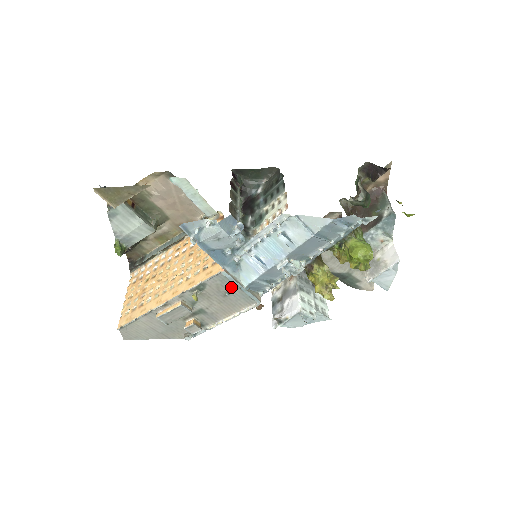
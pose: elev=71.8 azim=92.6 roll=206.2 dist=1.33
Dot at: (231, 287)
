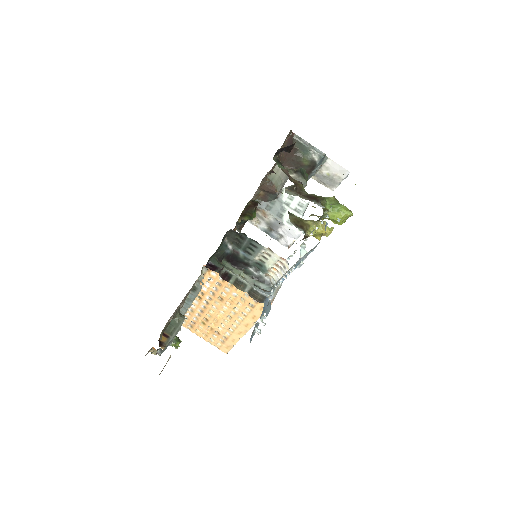
Dot at: occluded
